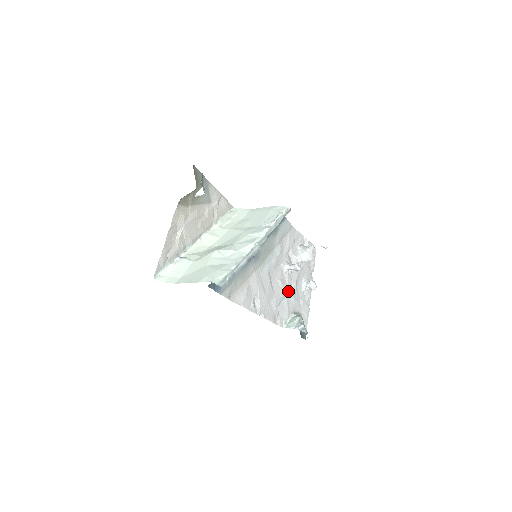
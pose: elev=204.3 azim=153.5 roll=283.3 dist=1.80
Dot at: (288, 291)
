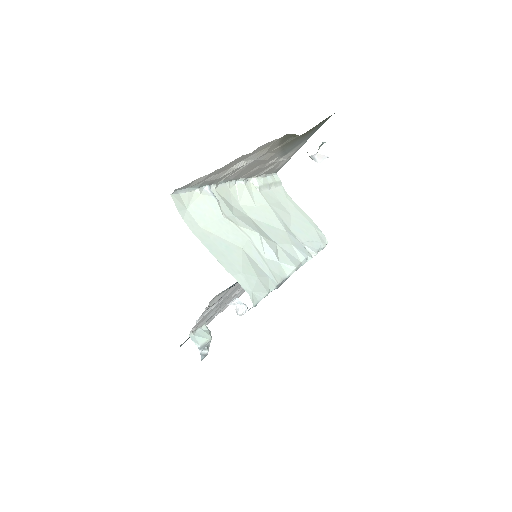
Dot at: (227, 302)
